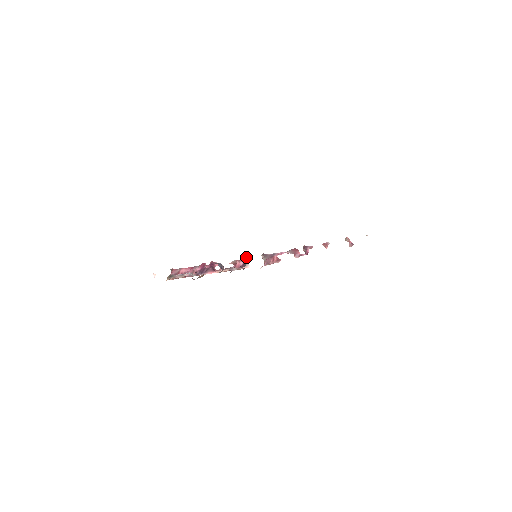
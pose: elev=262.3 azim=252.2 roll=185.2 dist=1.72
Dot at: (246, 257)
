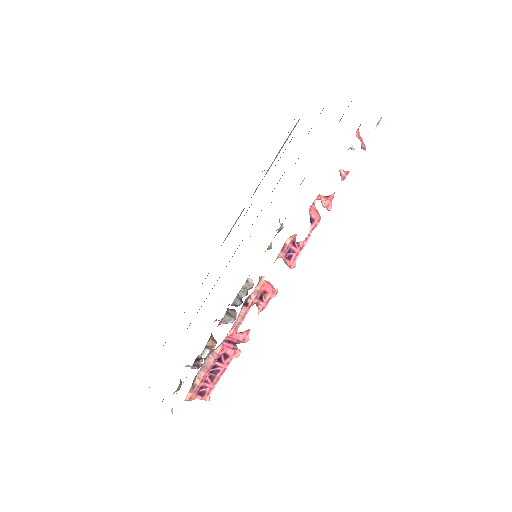
Dot at: (277, 291)
